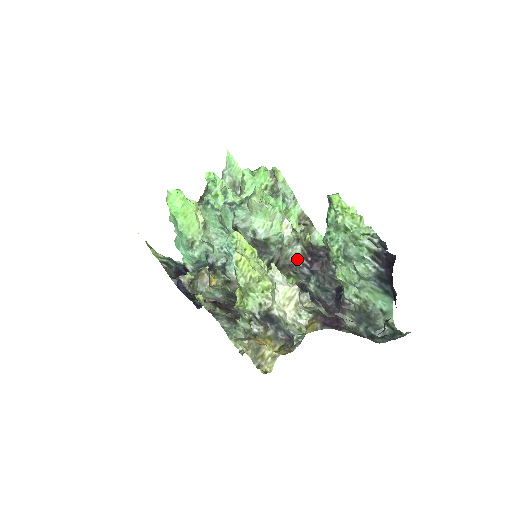
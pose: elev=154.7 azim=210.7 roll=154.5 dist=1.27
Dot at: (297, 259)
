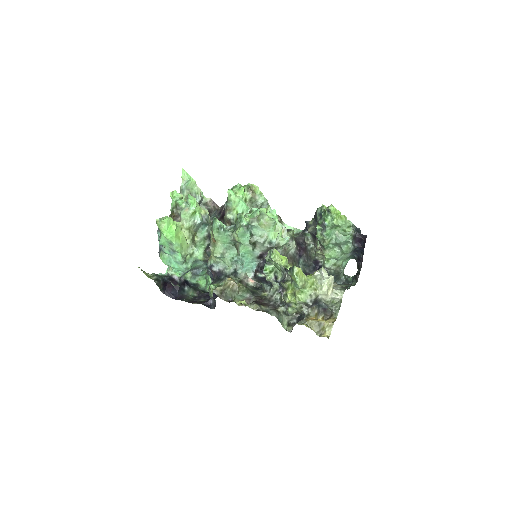
Dot at: (294, 251)
